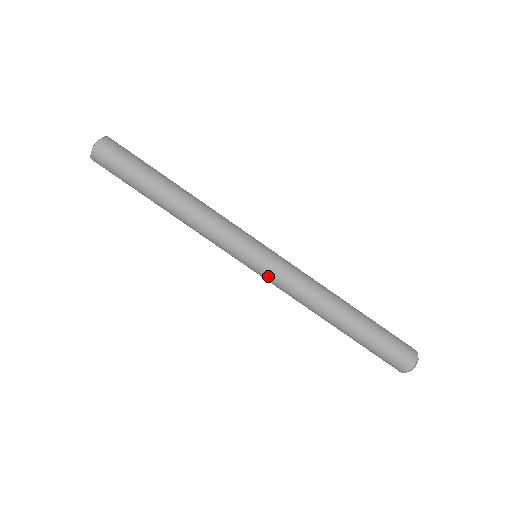
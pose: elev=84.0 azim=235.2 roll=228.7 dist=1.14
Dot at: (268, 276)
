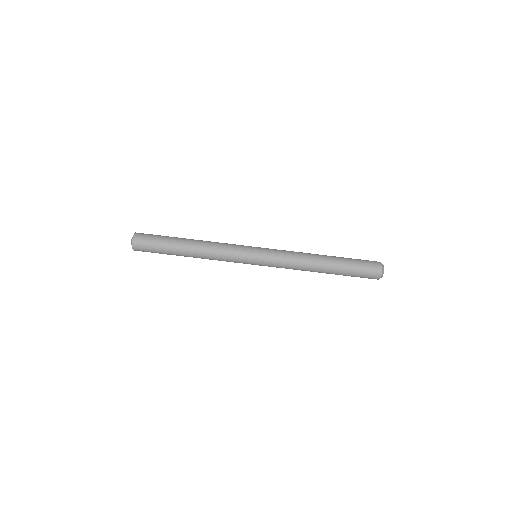
Dot at: (269, 260)
